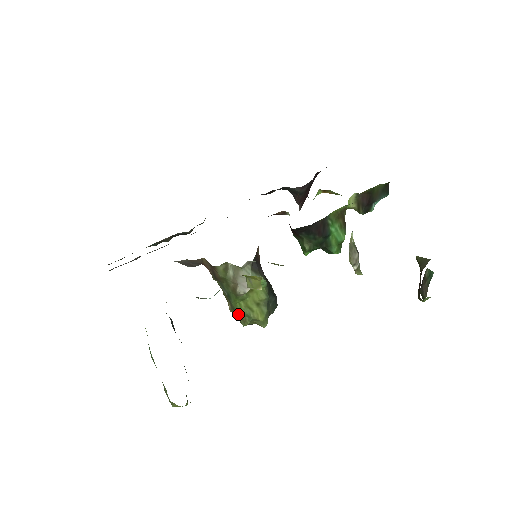
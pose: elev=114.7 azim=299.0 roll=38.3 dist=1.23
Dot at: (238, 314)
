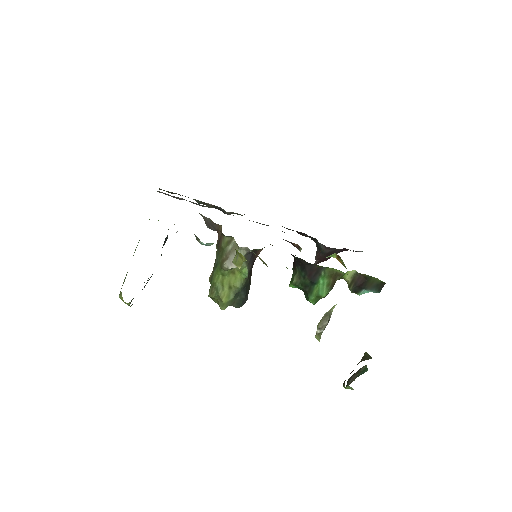
Dot at: (212, 284)
